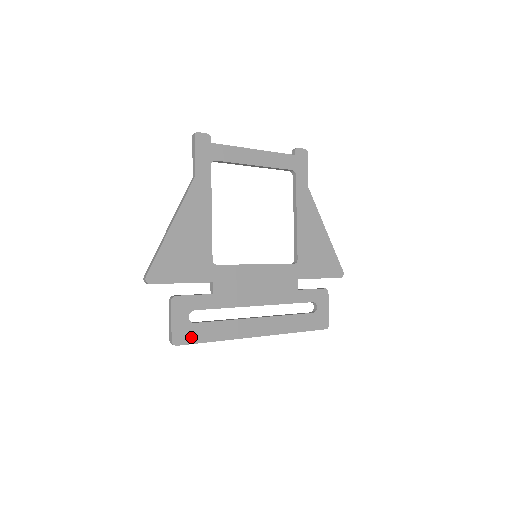
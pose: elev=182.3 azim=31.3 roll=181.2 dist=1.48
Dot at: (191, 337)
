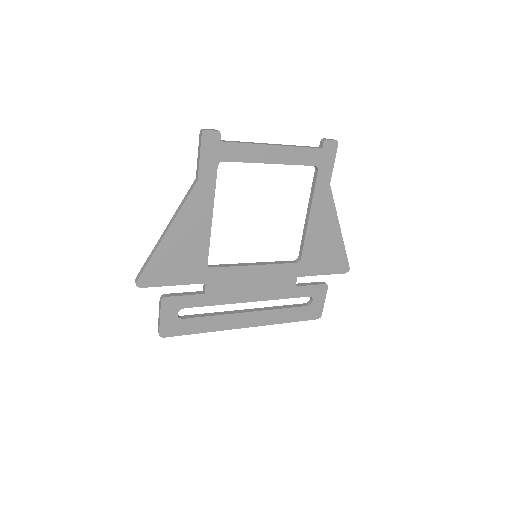
Dot at: (178, 330)
